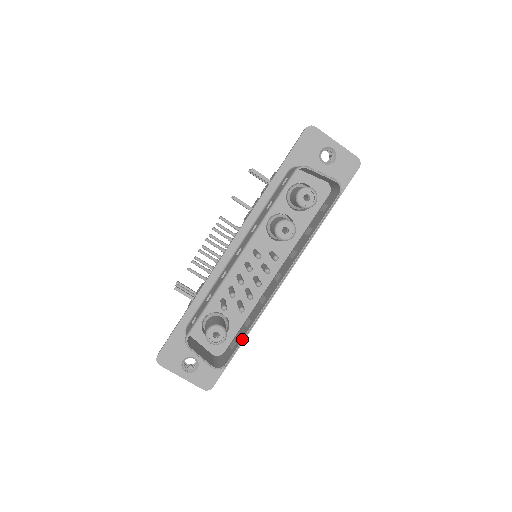
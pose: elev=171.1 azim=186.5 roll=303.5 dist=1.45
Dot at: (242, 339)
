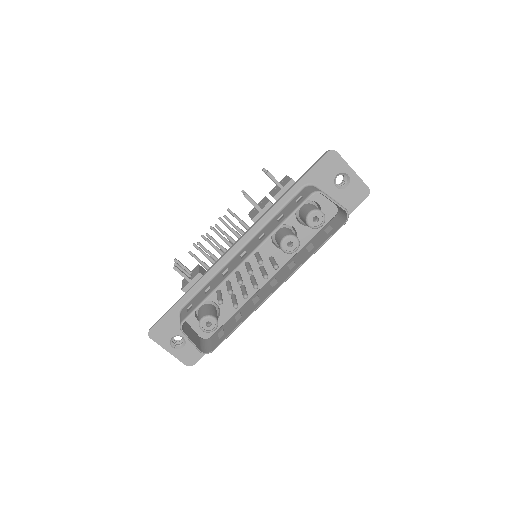
Dot at: (231, 332)
